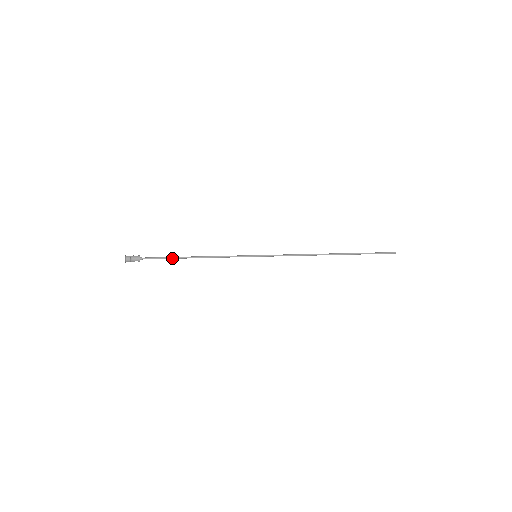
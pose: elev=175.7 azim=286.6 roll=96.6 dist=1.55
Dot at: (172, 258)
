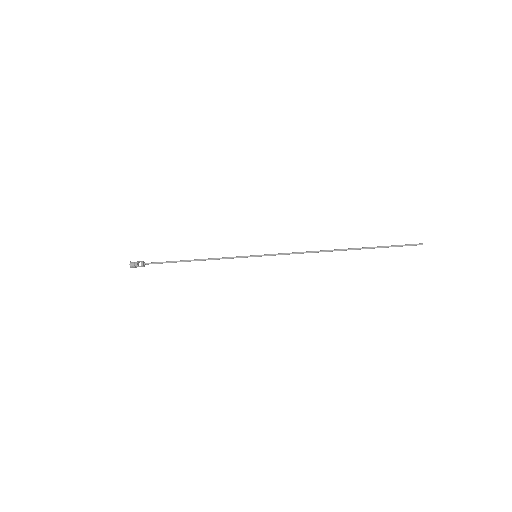
Dot at: (173, 261)
